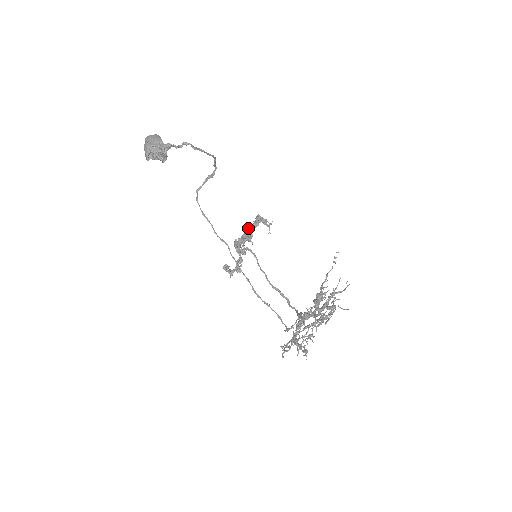
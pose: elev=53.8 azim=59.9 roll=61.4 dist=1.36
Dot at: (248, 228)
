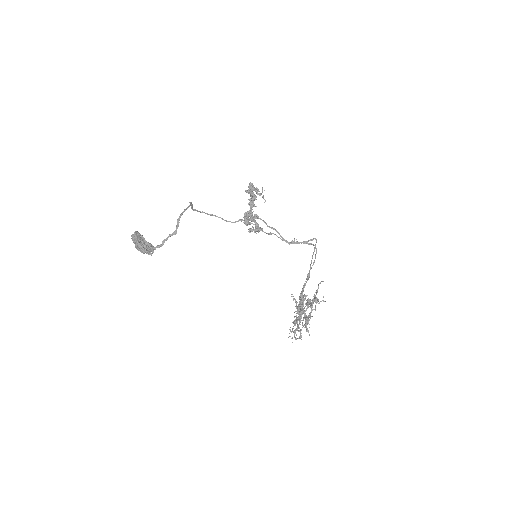
Dot at: occluded
